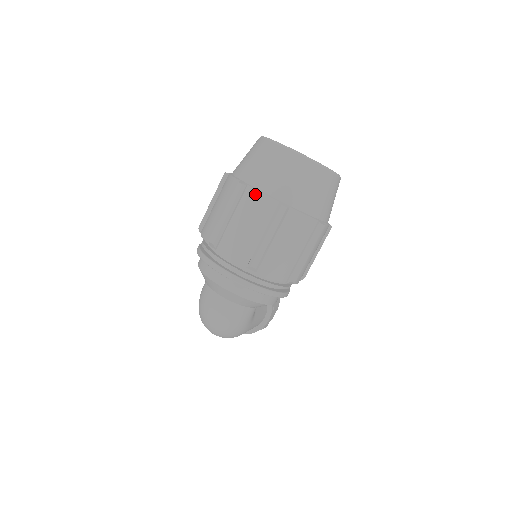
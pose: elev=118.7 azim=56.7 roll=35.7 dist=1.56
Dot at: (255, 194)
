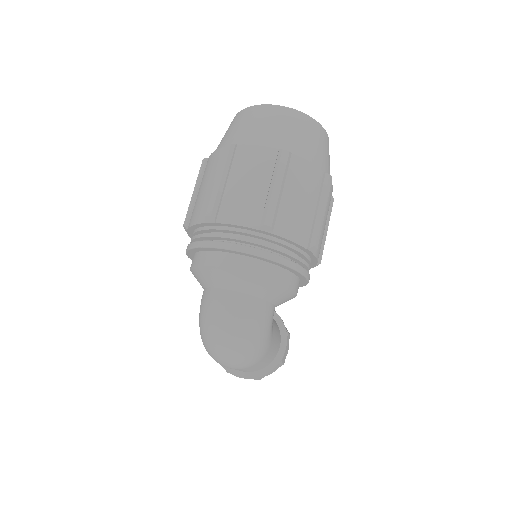
Dot at: (248, 149)
